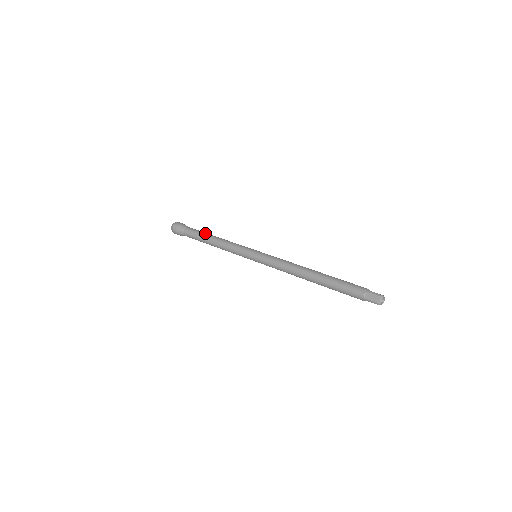
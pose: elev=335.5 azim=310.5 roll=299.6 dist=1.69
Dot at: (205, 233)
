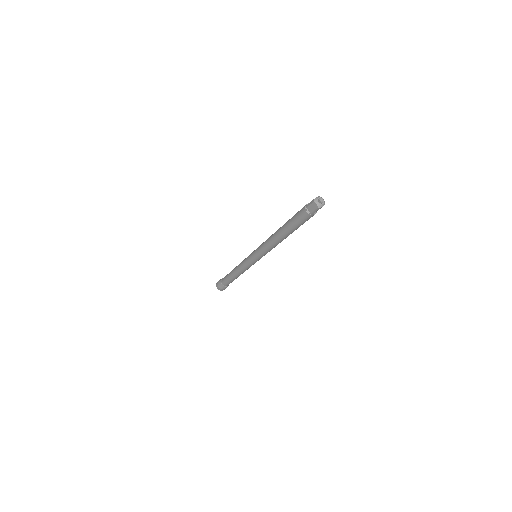
Dot at: occluded
